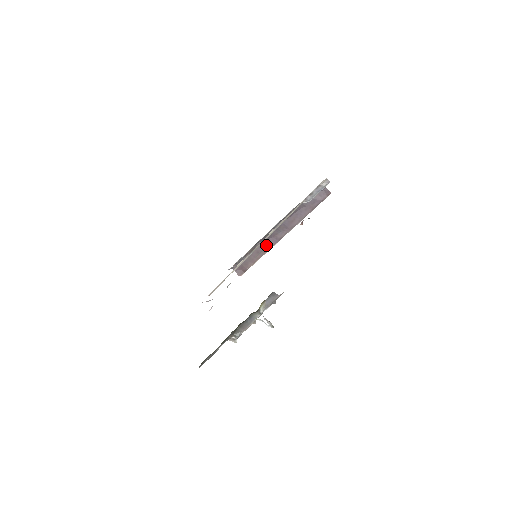
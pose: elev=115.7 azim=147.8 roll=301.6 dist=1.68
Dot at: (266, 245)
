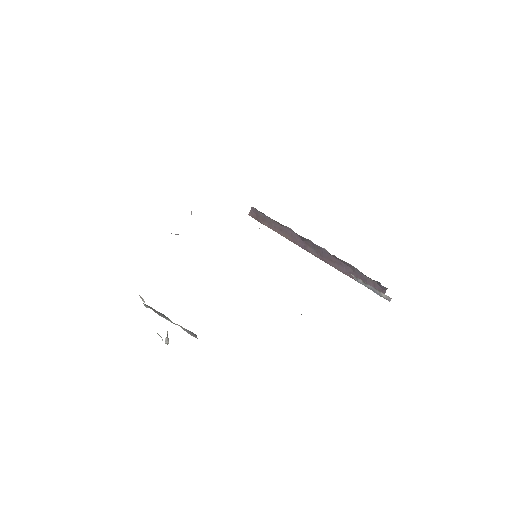
Dot at: (293, 237)
